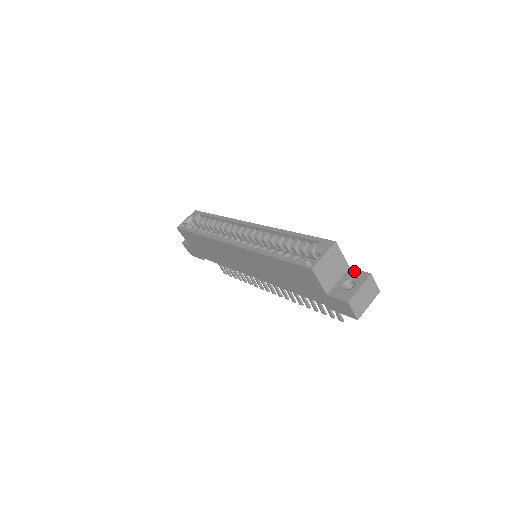
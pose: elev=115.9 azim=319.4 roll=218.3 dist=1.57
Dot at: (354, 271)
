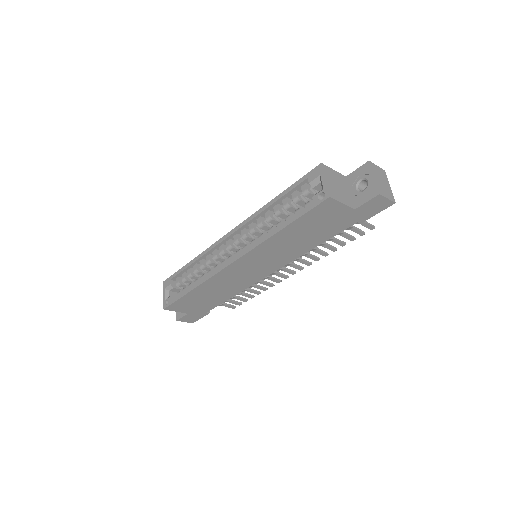
Dot at: (353, 174)
